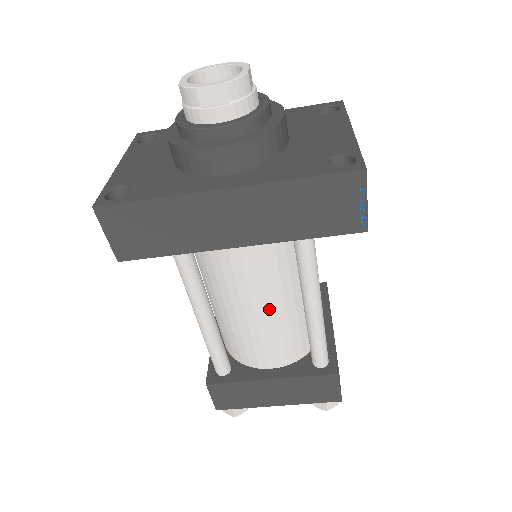
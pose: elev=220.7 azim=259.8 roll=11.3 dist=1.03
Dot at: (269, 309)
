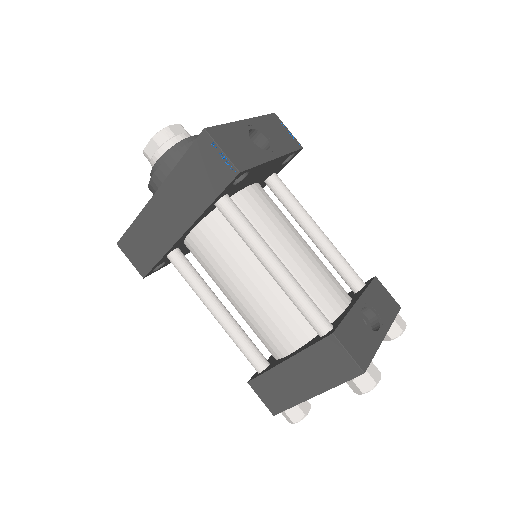
Dot at: (248, 285)
